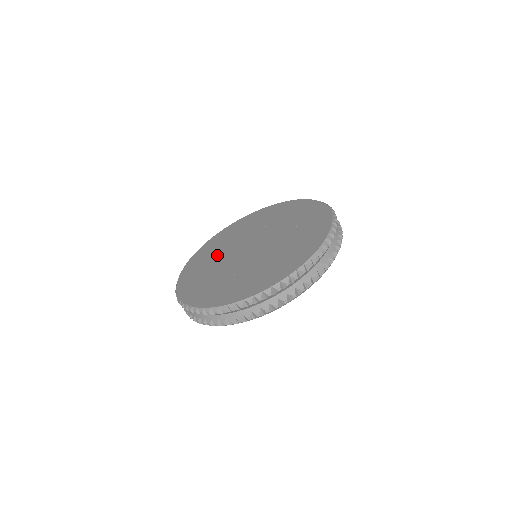
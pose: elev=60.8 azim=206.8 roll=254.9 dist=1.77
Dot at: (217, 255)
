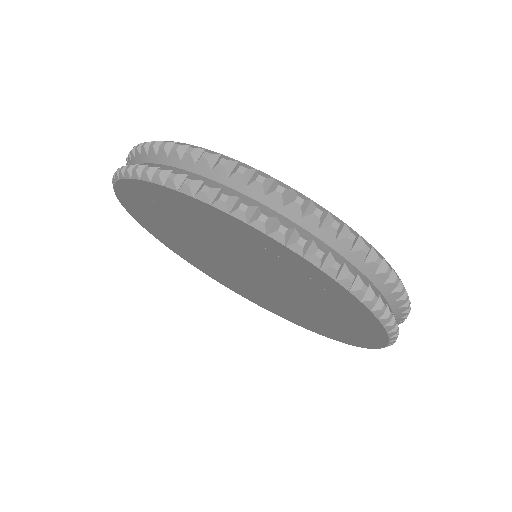
Dot at: occluded
